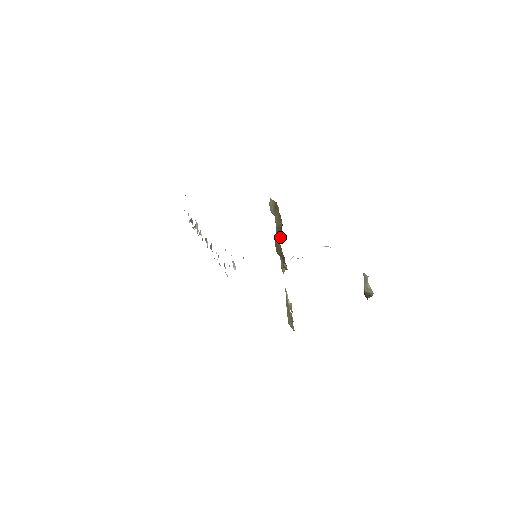
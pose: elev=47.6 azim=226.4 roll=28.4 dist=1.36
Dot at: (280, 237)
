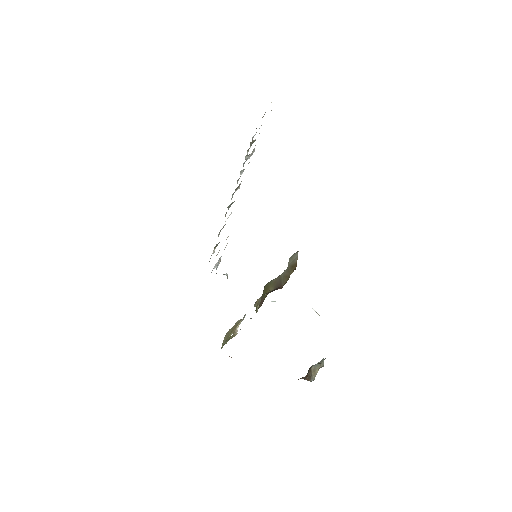
Dot at: (274, 289)
